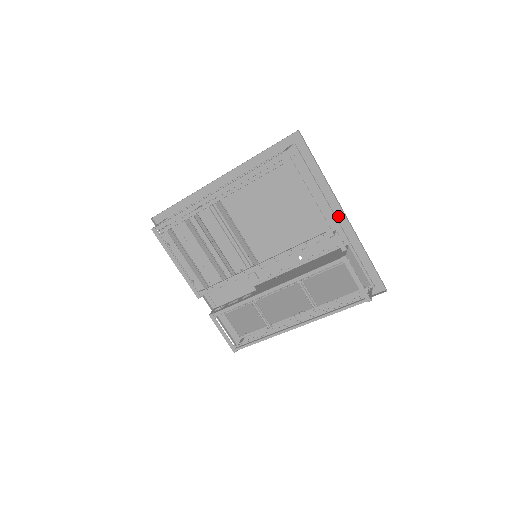
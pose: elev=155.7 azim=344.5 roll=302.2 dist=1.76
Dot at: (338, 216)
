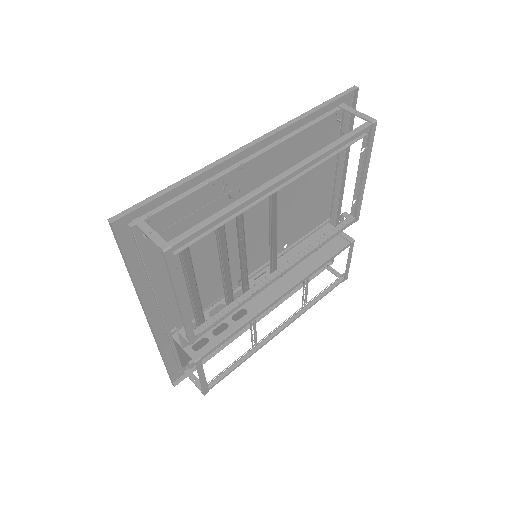
Dot at: (335, 193)
